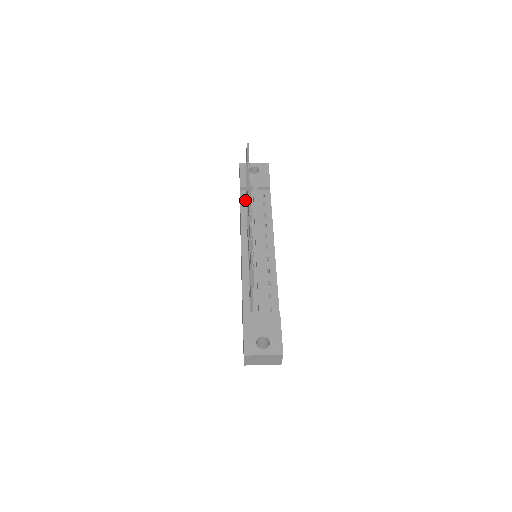
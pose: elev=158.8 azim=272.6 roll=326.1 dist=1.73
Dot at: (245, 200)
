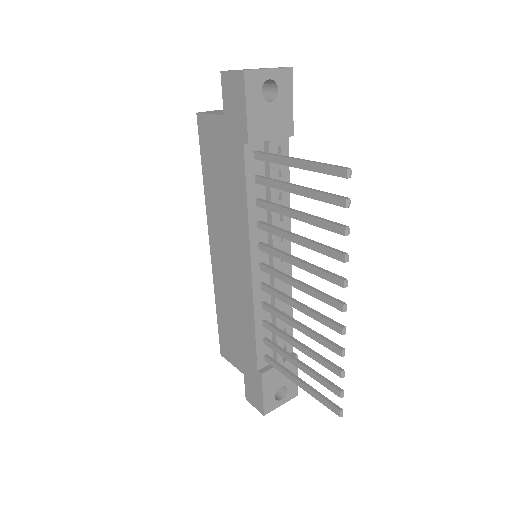
Dot at: (253, 168)
